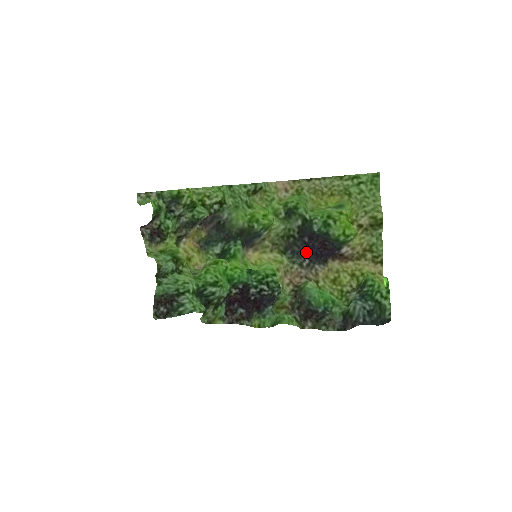
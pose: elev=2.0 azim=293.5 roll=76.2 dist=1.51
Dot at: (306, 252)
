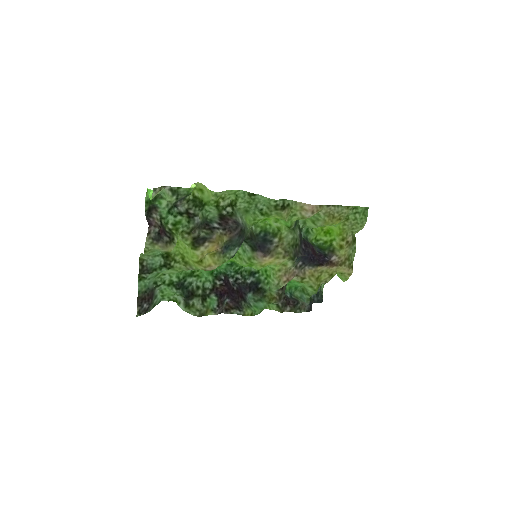
Dot at: (304, 257)
